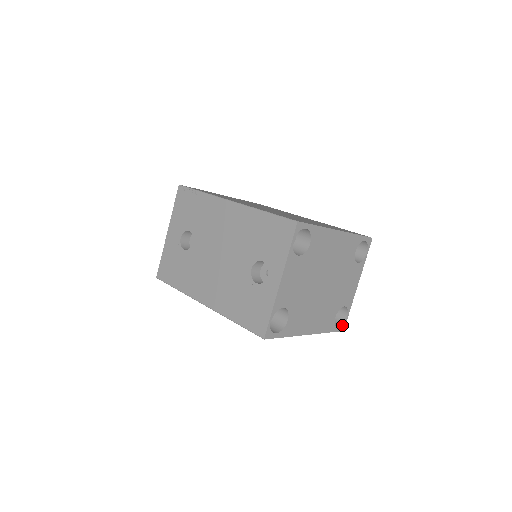
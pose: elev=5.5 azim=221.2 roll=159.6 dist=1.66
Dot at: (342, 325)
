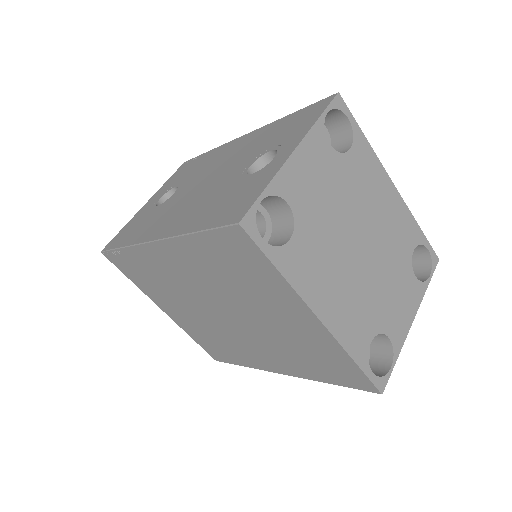
Dot at: (381, 377)
